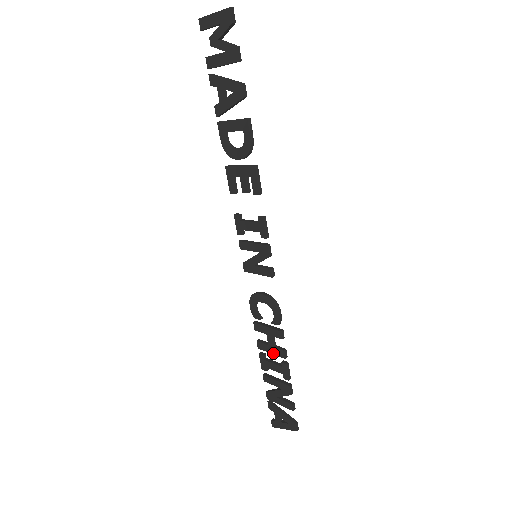
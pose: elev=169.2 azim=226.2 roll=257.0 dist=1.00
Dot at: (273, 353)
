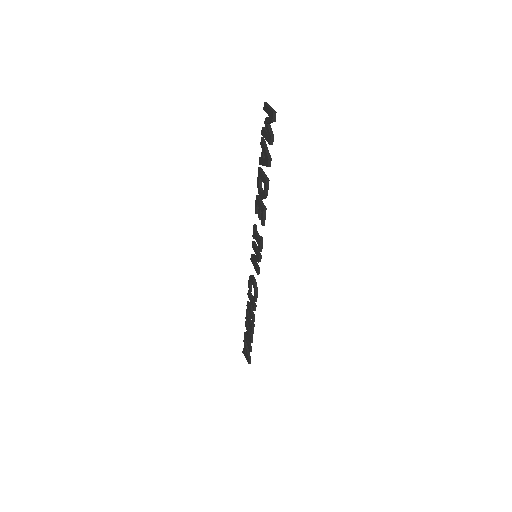
Dot at: (250, 314)
